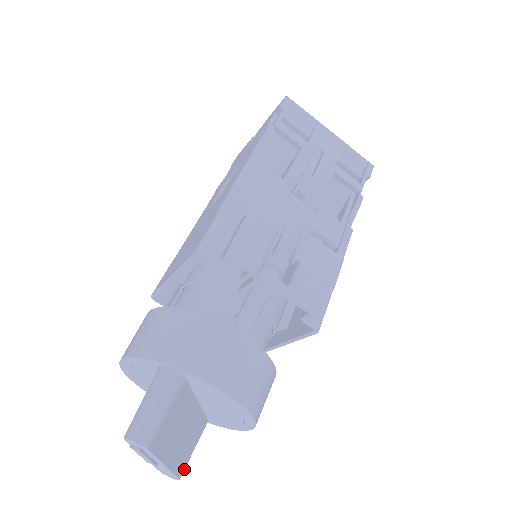
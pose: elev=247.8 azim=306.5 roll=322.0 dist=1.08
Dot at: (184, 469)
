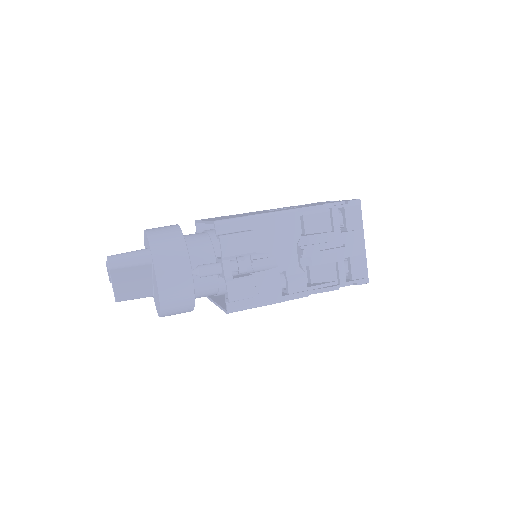
Dot at: occluded
